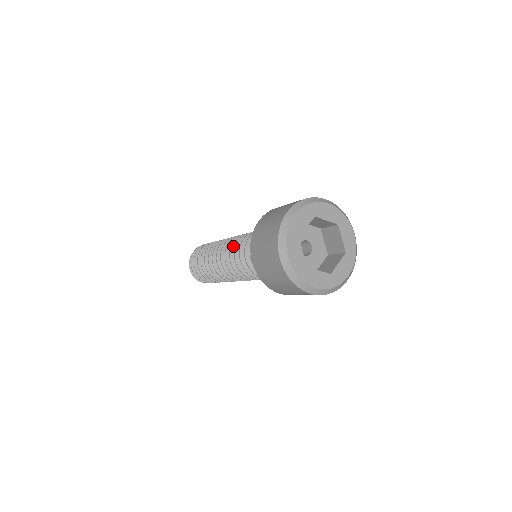
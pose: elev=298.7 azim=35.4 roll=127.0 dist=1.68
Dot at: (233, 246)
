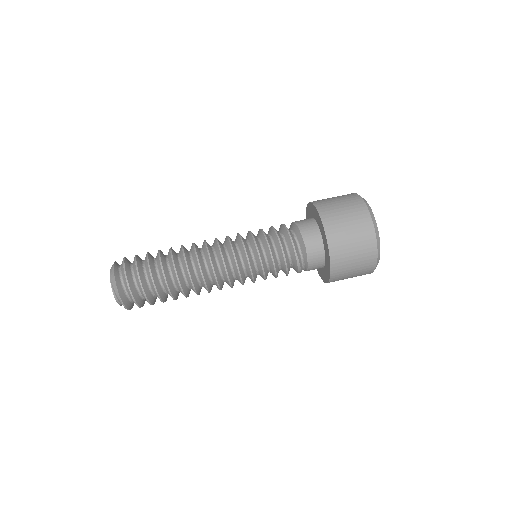
Dot at: occluded
